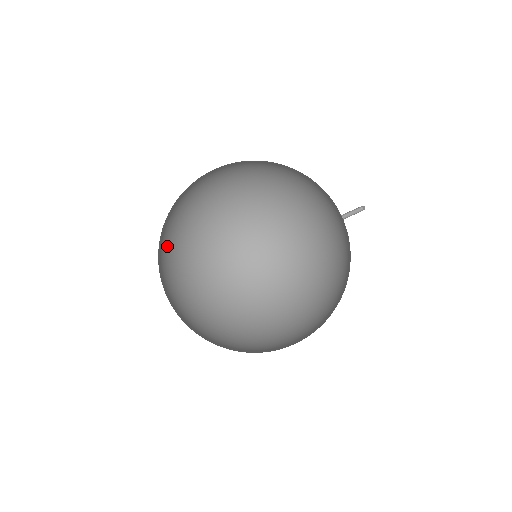
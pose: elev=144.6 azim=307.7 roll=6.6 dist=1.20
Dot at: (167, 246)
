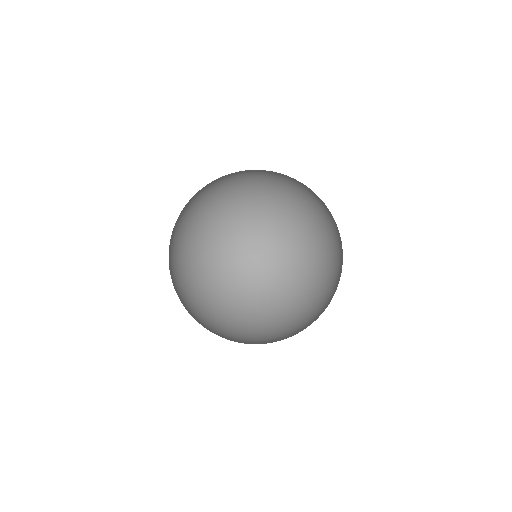
Dot at: occluded
